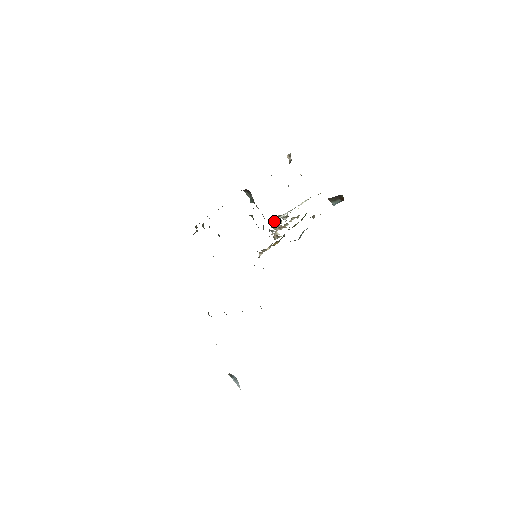
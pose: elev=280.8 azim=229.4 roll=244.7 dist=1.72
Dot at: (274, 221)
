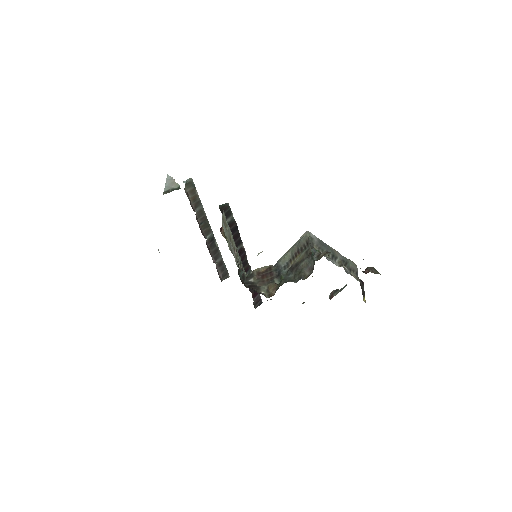
Dot at: occluded
